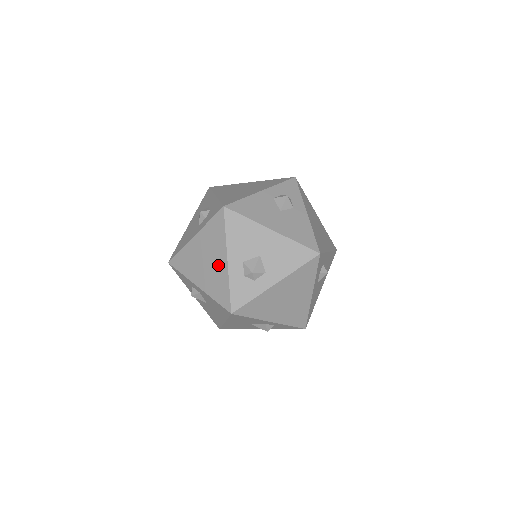
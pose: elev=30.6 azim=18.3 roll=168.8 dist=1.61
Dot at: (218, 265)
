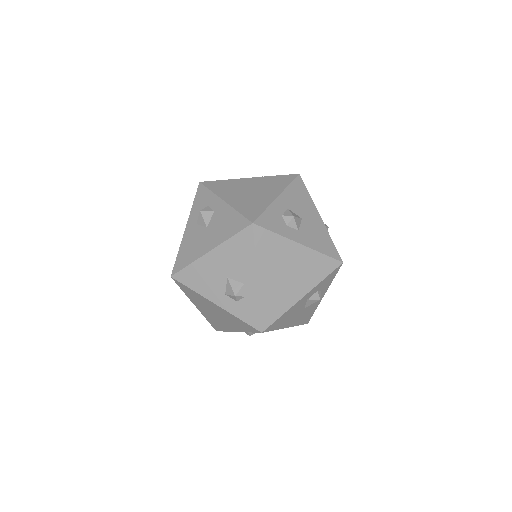
Dot at: (264, 196)
